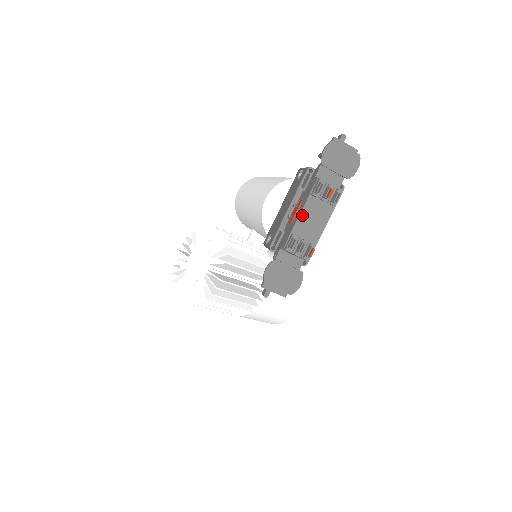
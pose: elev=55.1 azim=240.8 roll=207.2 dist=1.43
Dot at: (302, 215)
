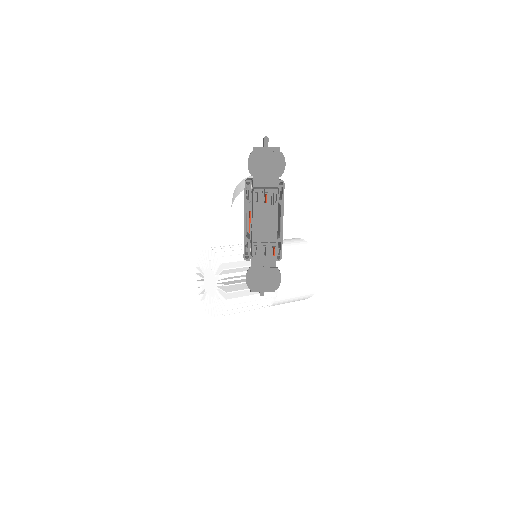
Dot at: (255, 224)
